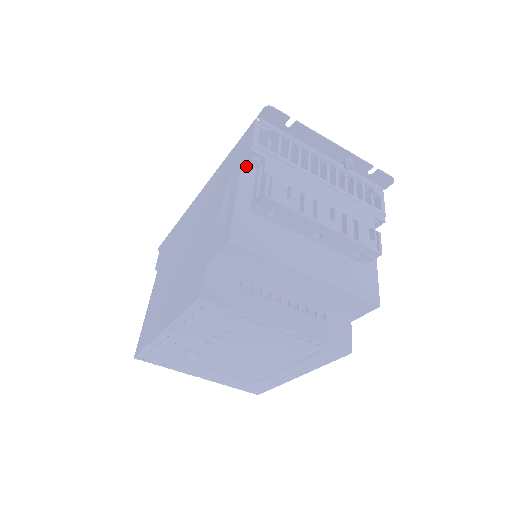
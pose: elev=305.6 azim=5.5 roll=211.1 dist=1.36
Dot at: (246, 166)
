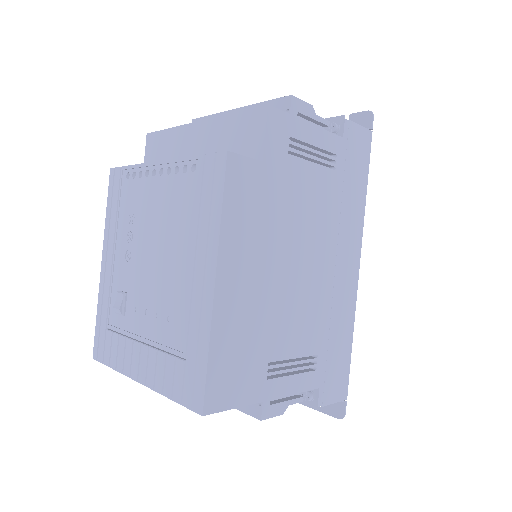
Dot at: occluded
